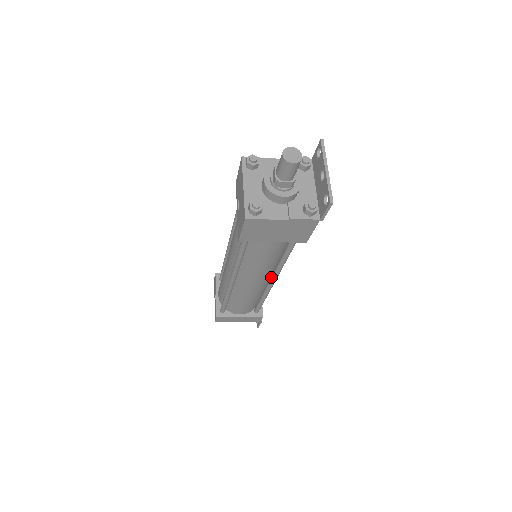
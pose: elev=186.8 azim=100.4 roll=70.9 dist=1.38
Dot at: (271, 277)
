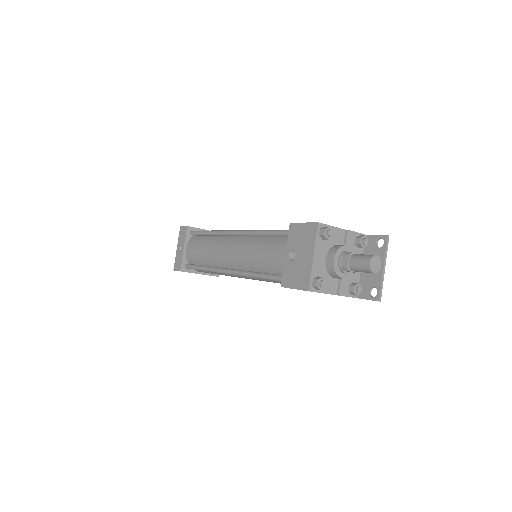
Dot at: occluded
